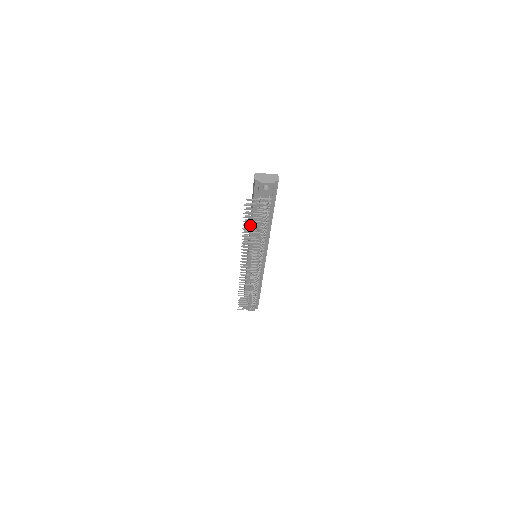
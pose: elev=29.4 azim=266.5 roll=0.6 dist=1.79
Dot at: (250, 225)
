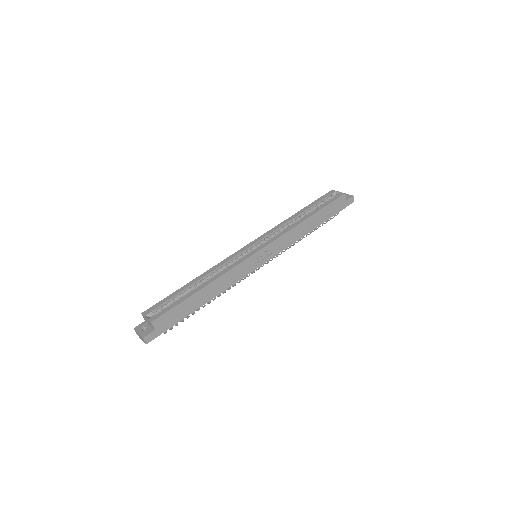
Dot at: occluded
